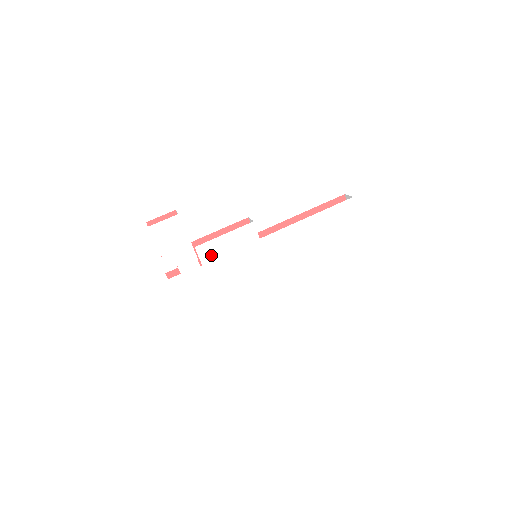
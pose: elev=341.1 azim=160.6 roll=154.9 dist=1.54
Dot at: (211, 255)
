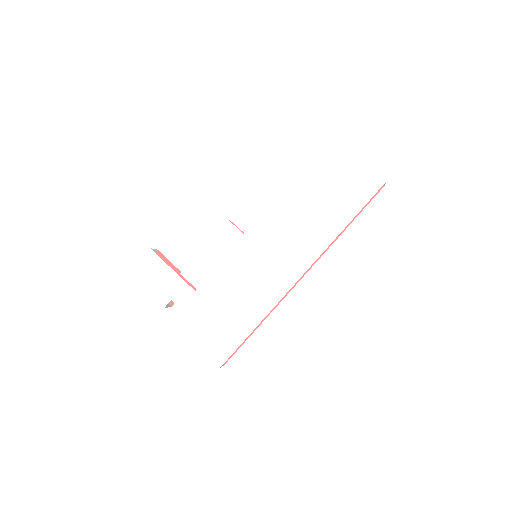
Dot at: (200, 274)
